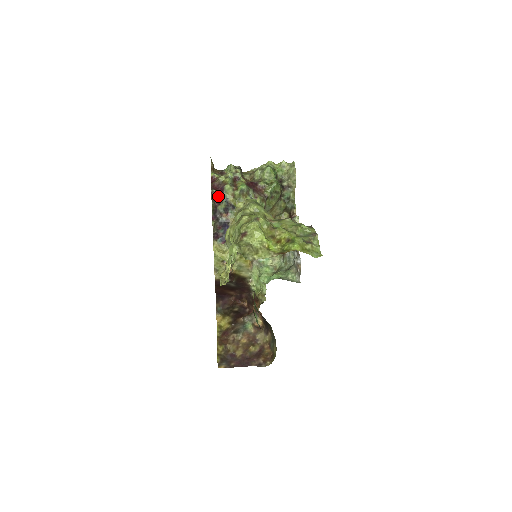
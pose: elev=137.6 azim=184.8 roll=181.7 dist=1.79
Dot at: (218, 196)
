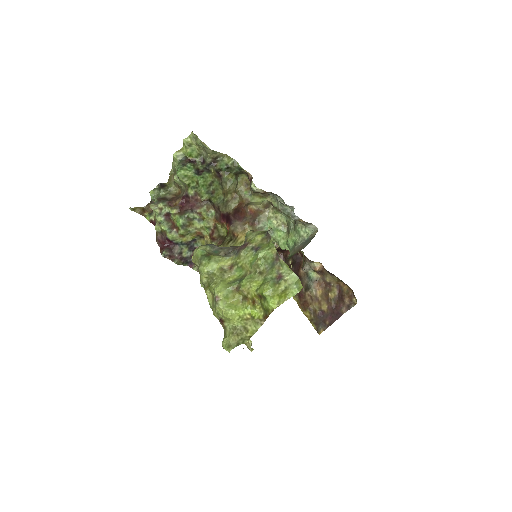
Dot at: (172, 249)
